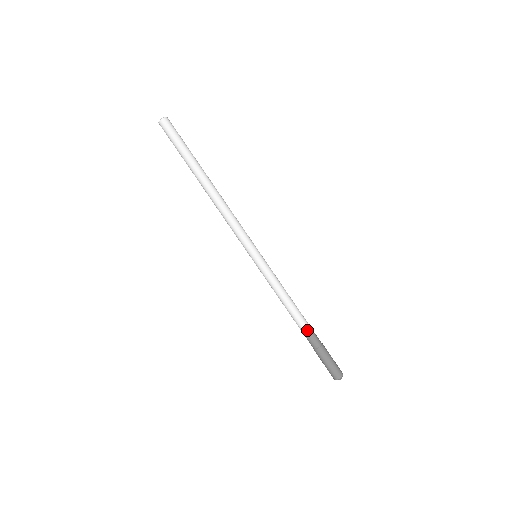
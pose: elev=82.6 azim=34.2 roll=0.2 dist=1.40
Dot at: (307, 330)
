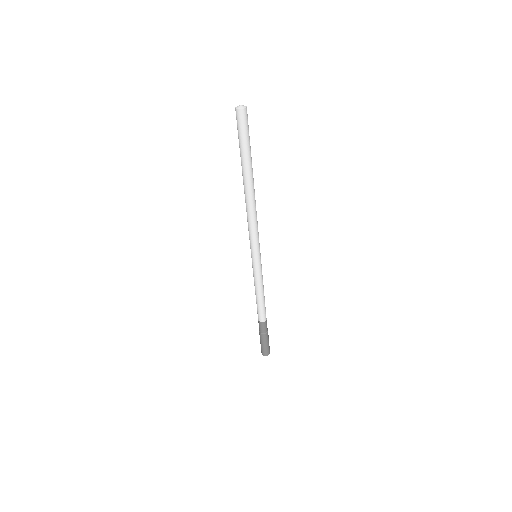
Dot at: (259, 320)
